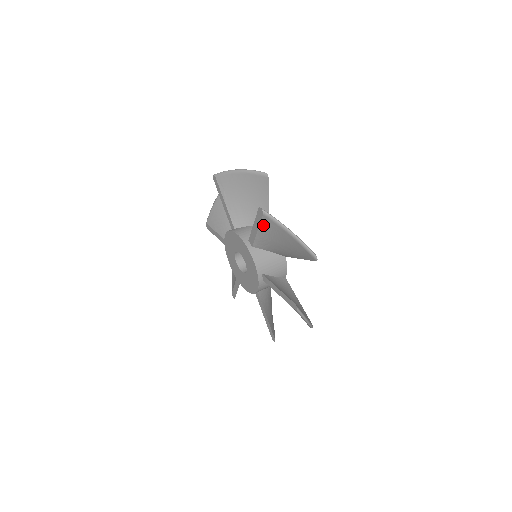
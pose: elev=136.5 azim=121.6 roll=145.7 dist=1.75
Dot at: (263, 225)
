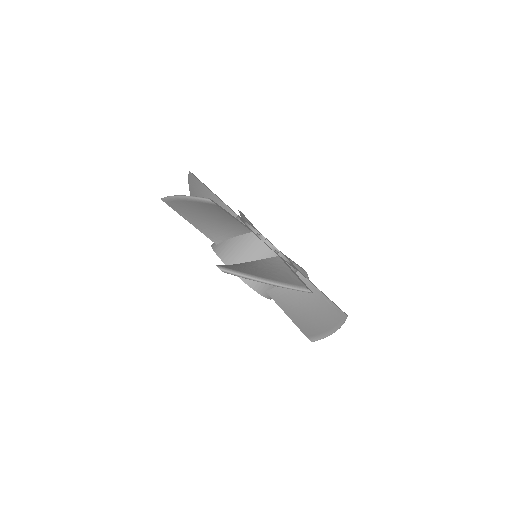
Dot at: occluded
